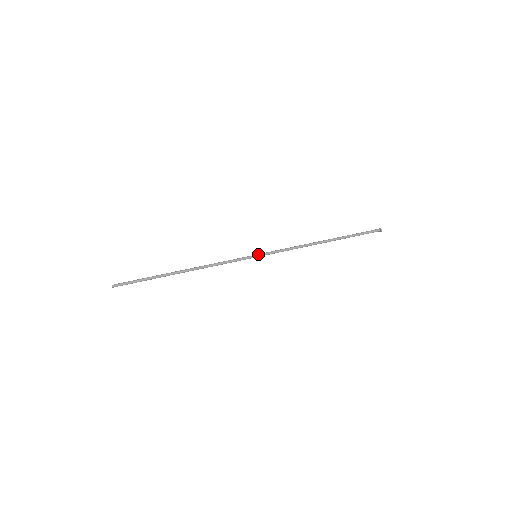
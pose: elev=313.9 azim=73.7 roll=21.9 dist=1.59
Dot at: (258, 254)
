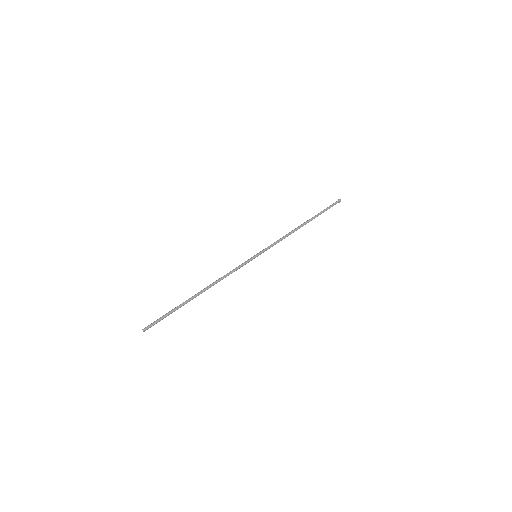
Dot at: (258, 254)
